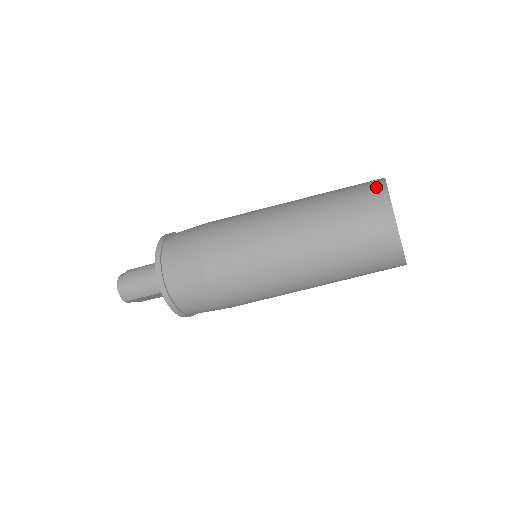
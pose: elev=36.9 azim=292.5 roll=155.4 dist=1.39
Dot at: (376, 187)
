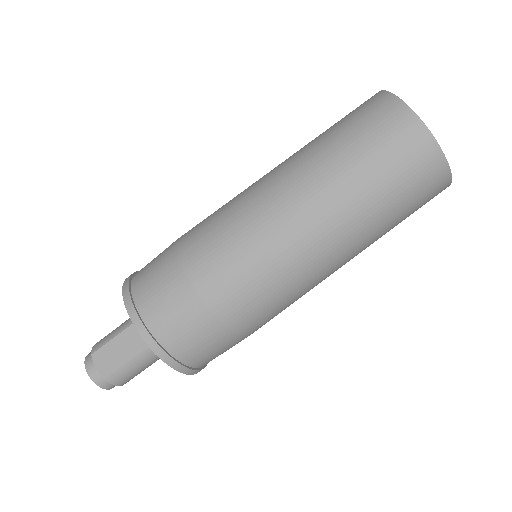
Dot at: occluded
